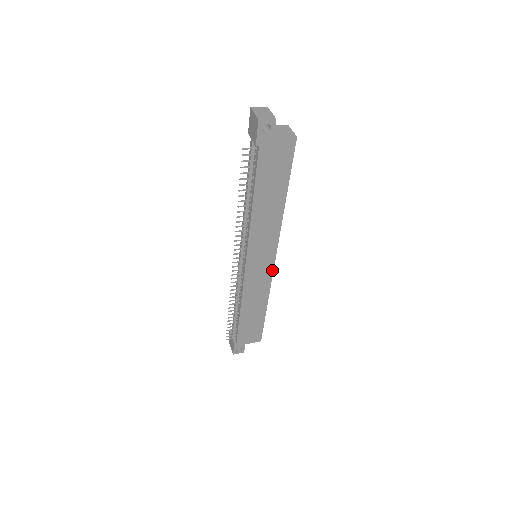
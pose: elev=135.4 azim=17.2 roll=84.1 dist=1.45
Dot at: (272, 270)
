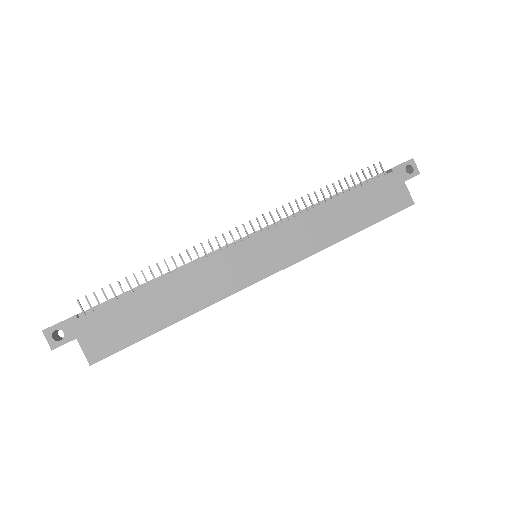
Dot at: (252, 283)
